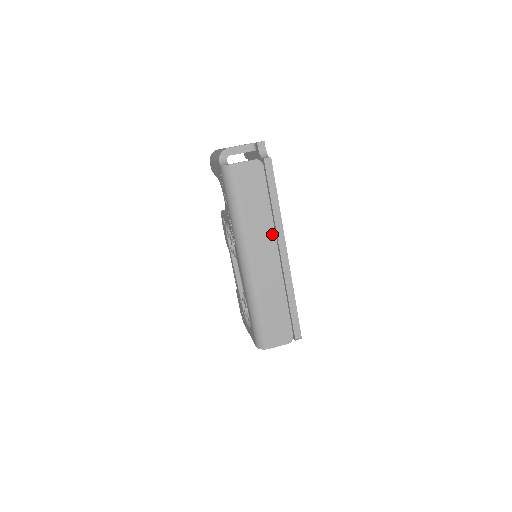
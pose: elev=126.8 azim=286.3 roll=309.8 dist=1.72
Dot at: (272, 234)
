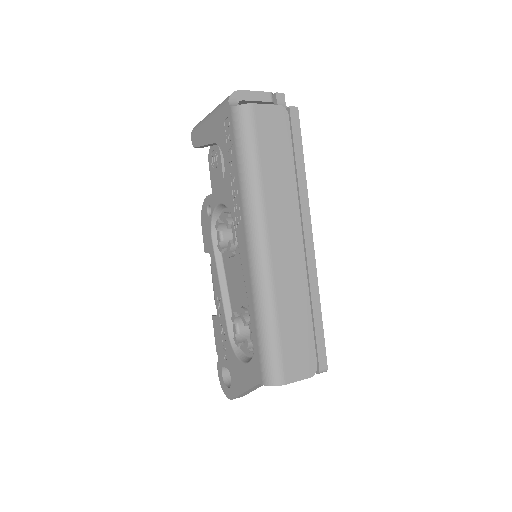
Dot at: (295, 210)
